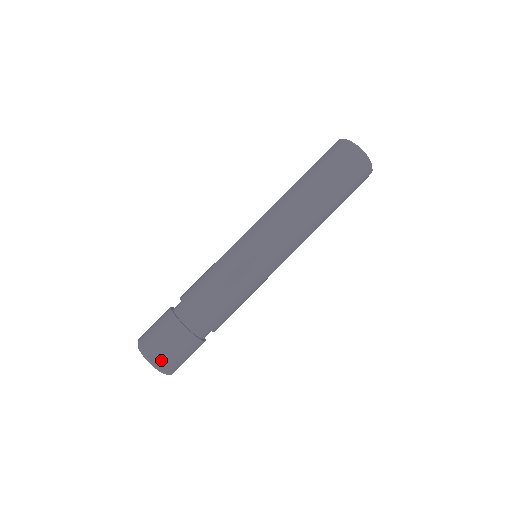
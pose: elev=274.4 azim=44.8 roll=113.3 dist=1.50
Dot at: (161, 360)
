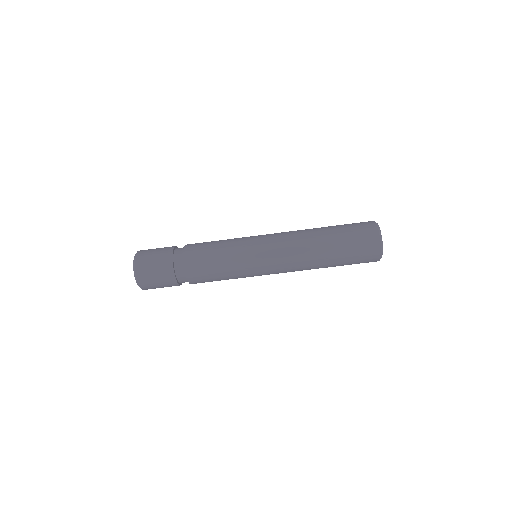
Dot at: (147, 288)
